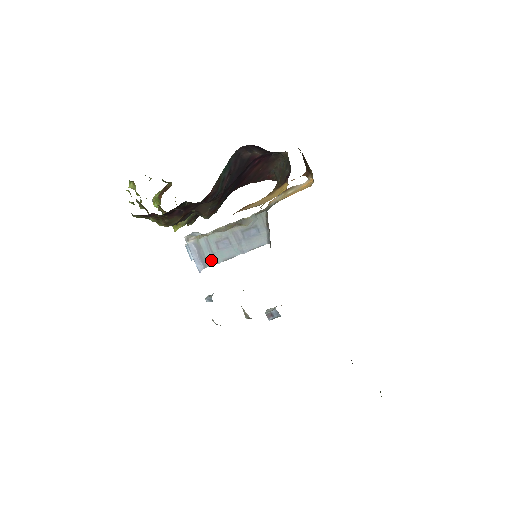
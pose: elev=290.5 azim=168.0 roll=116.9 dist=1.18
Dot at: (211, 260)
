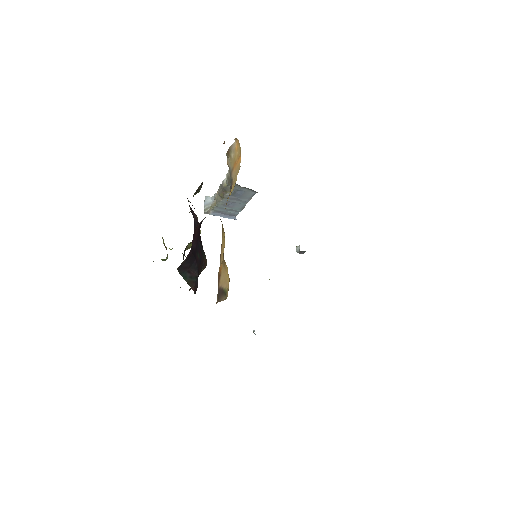
Dot at: (234, 213)
